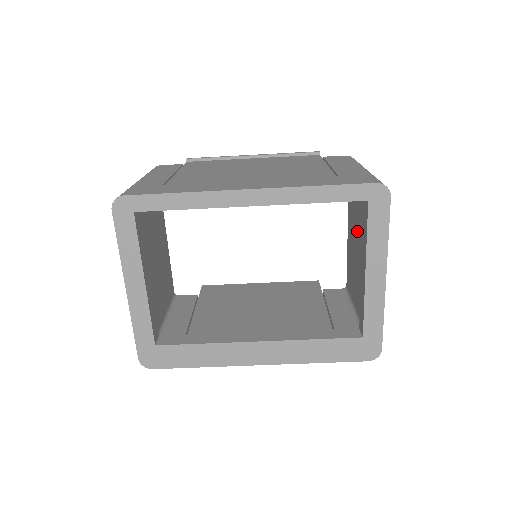
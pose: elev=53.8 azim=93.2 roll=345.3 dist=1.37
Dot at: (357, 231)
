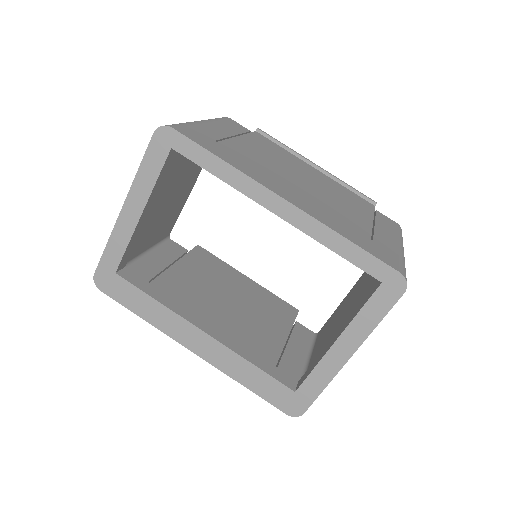
Dot at: (358, 296)
